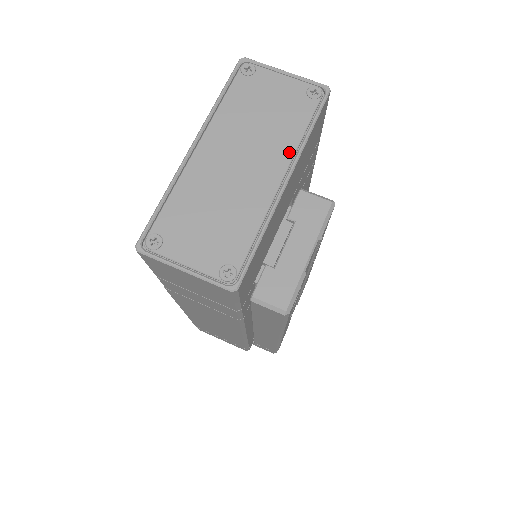
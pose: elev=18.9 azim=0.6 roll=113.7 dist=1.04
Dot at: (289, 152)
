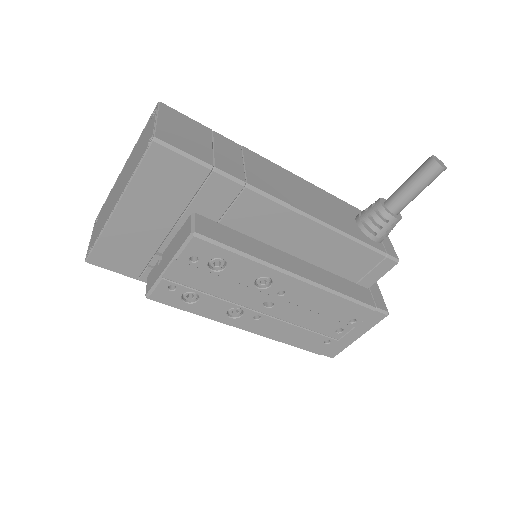
Dot at: (125, 186)
